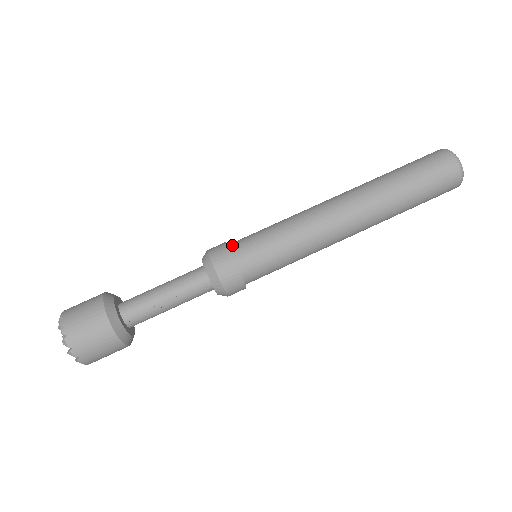
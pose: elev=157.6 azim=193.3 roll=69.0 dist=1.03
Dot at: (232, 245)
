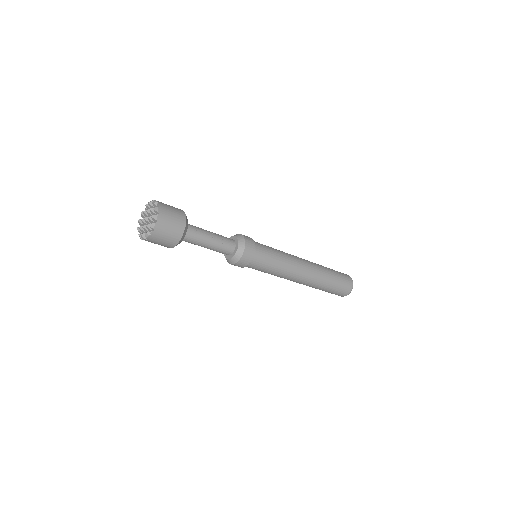
Dot at: occluded
